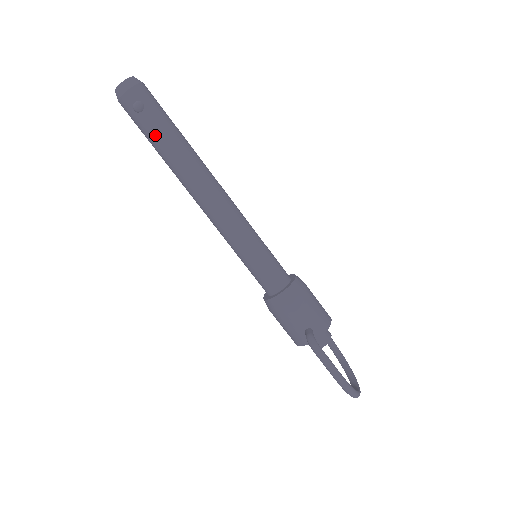
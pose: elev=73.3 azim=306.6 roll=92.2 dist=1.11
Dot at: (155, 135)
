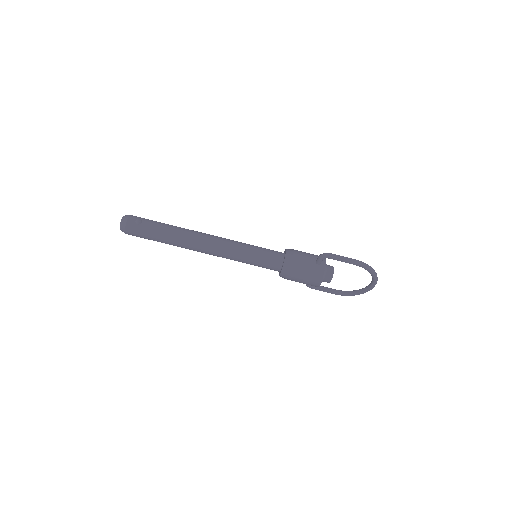
Dot at: (157, 228)
